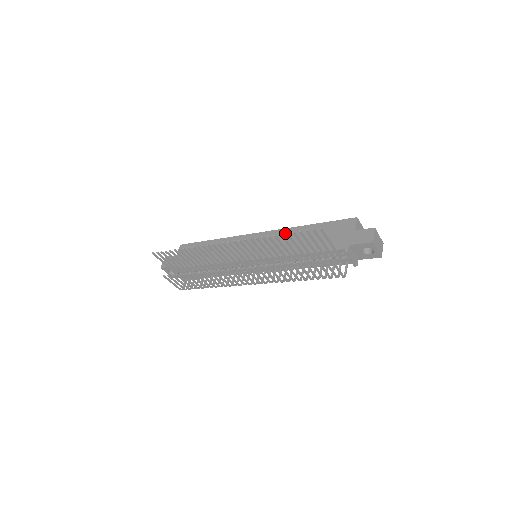
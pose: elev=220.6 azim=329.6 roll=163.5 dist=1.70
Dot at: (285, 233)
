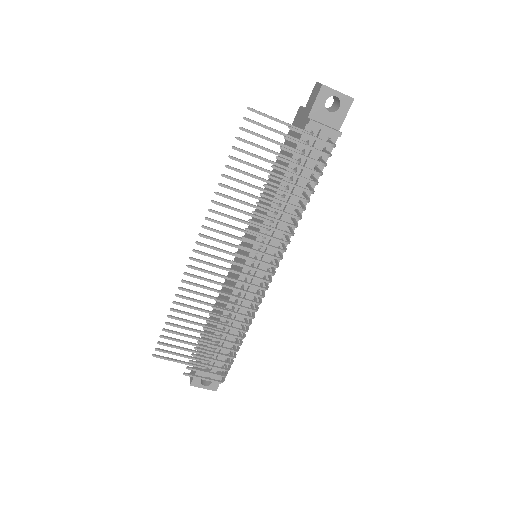
Dot at: (260, 202)
